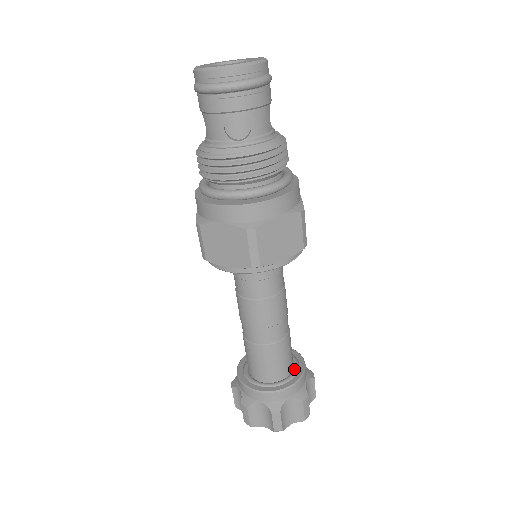
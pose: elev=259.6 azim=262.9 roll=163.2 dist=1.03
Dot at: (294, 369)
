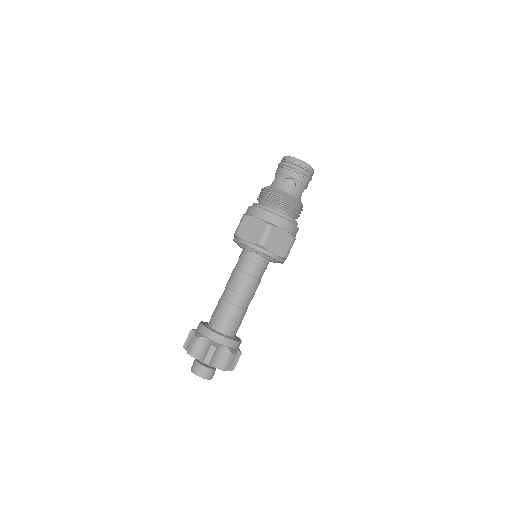
Dot at: (235, 337)
